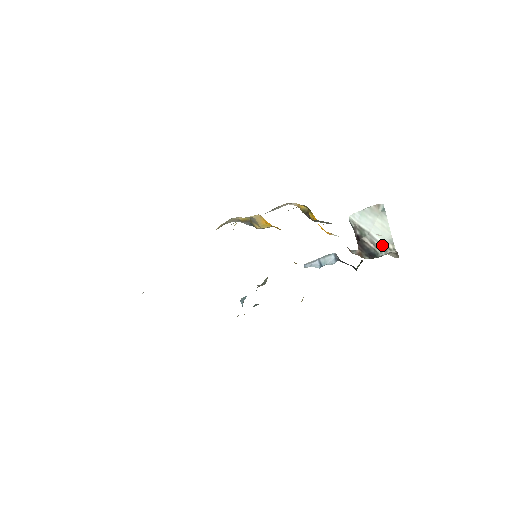
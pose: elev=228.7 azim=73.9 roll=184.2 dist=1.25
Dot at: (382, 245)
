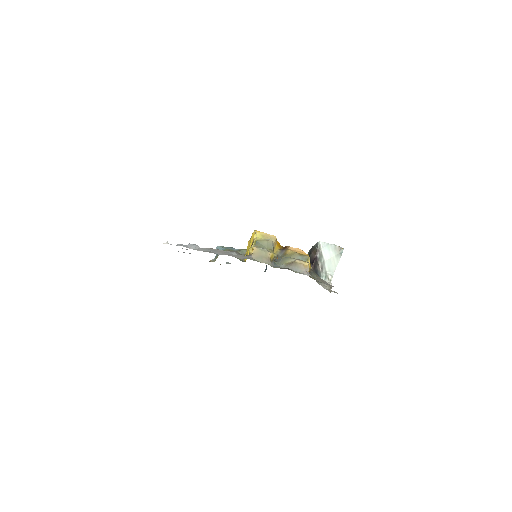
Dot at: (326, 273)
